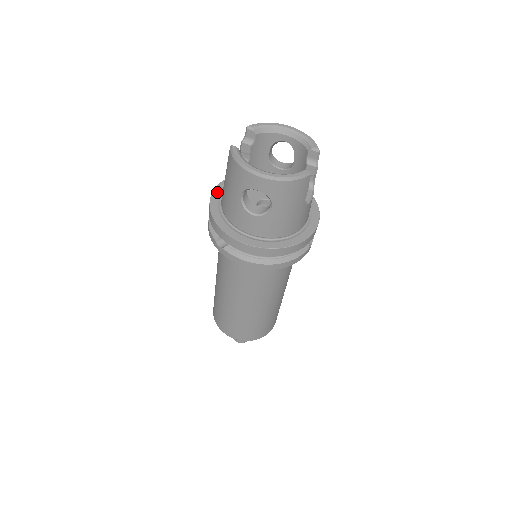
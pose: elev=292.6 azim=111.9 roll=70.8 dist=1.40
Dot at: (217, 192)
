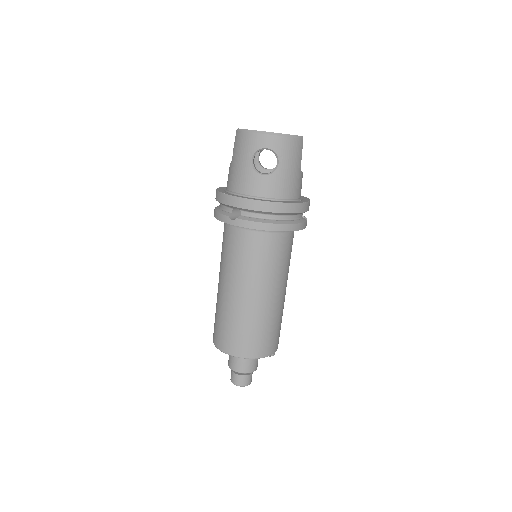
Dot at: (220, 189)
